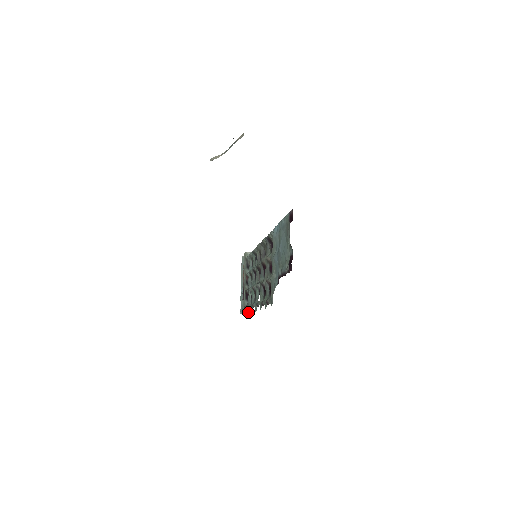
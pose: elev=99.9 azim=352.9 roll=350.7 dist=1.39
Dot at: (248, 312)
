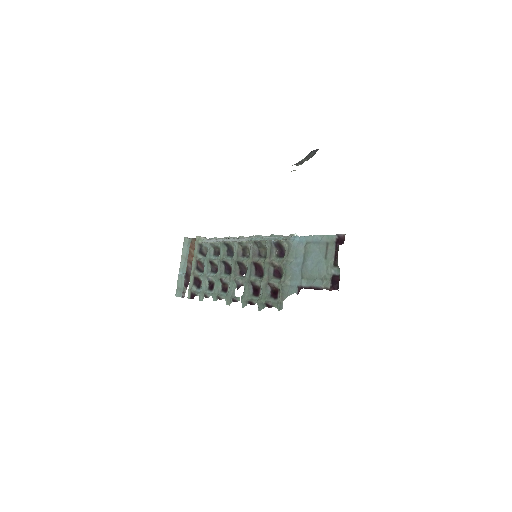
Dot at: (202, 300)
